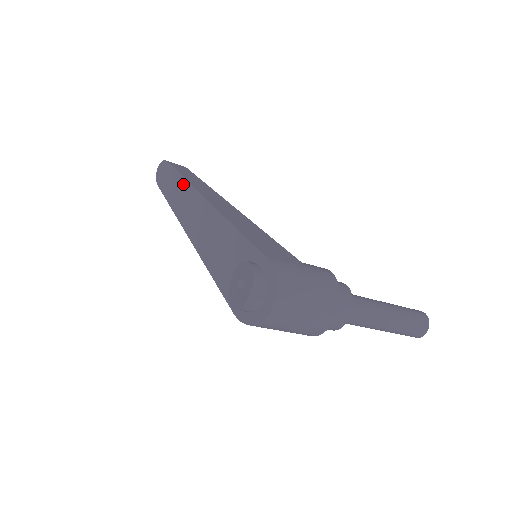
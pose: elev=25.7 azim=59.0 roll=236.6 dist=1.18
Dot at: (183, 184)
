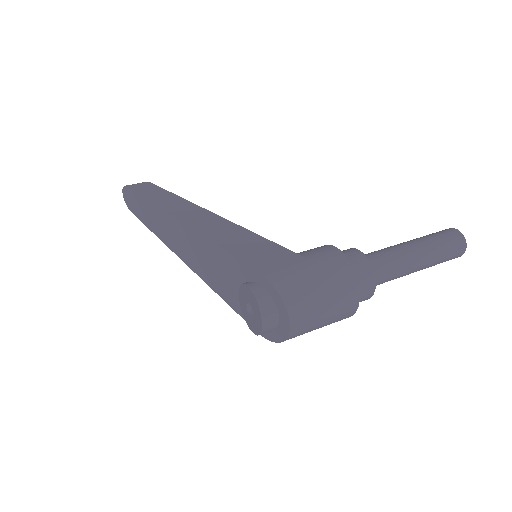
Dot at: (152, 208)
